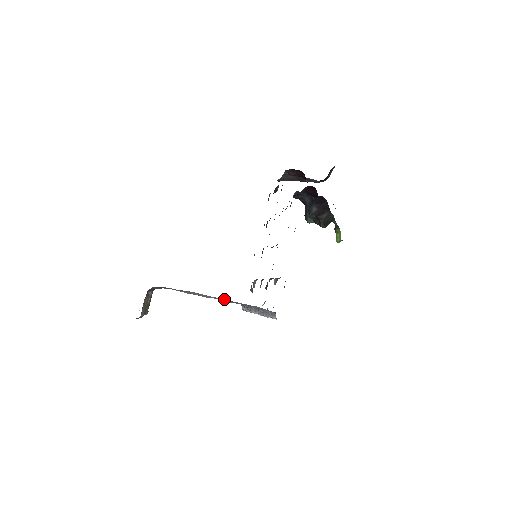
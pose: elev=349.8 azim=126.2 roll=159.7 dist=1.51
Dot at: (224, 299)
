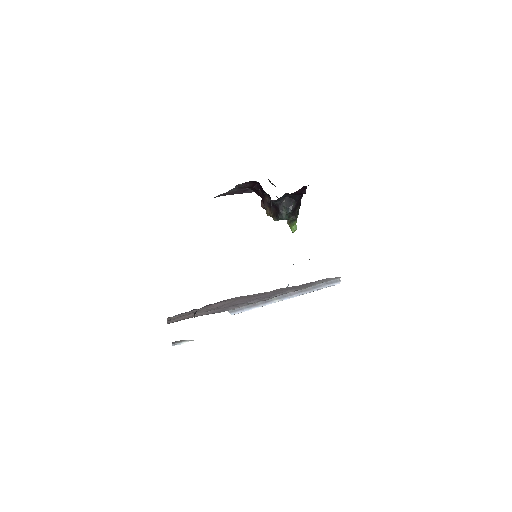
Dot at: (223, 308)
